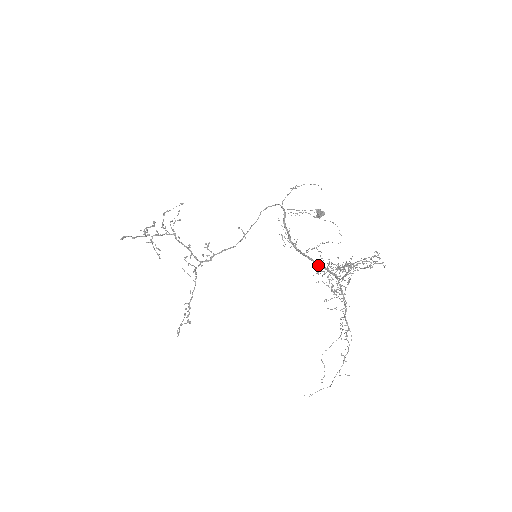
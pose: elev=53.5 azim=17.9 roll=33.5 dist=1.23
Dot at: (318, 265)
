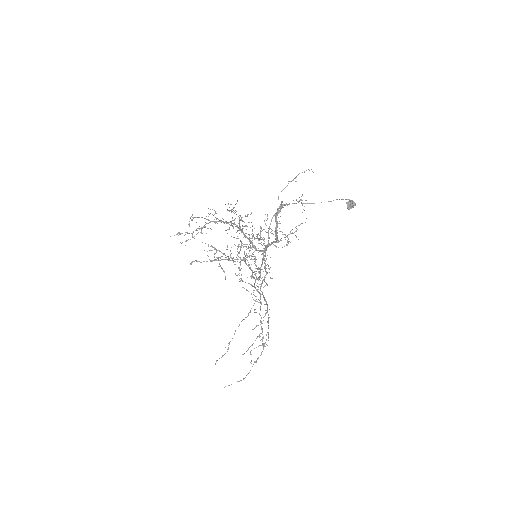
Dot at: occluded
